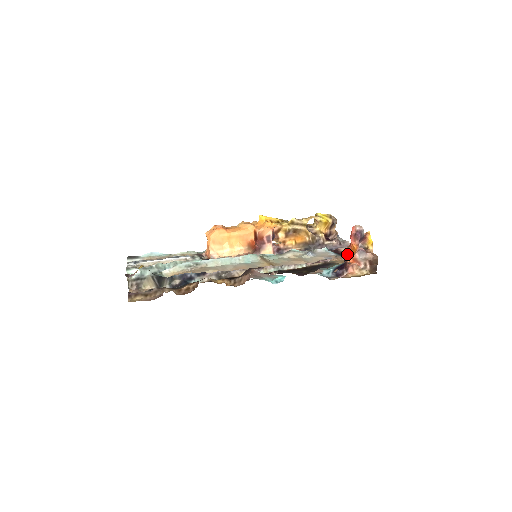
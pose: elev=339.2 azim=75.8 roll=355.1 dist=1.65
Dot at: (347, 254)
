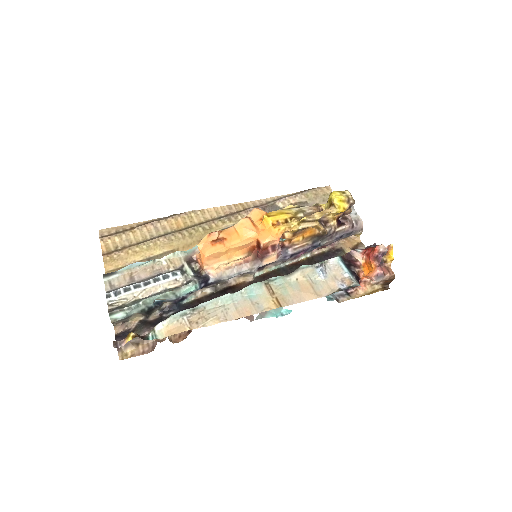
Dot at: (361, 265)
